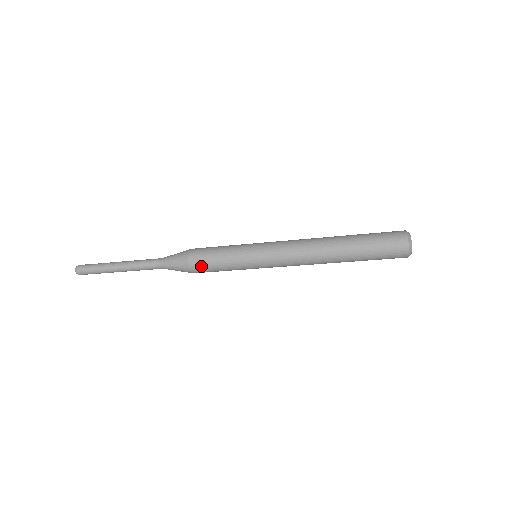
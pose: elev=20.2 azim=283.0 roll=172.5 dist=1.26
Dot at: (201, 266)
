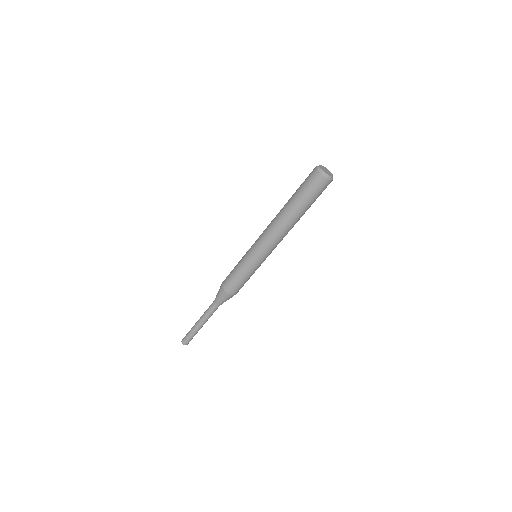
Dot at: (227, 278)
